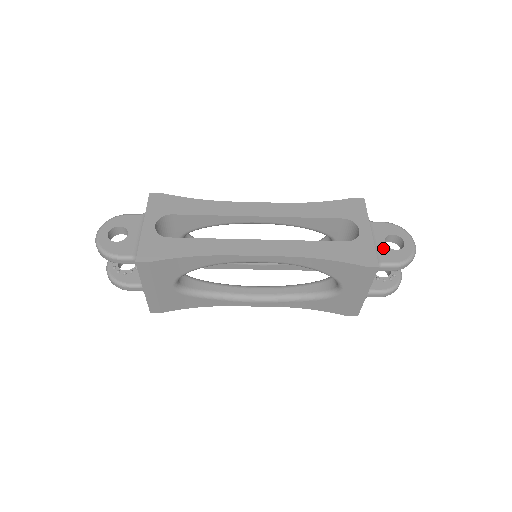
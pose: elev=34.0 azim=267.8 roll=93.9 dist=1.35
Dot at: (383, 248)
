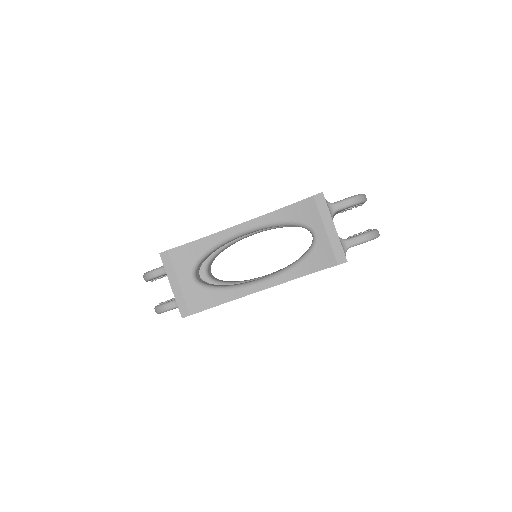
Dot at: occluded
